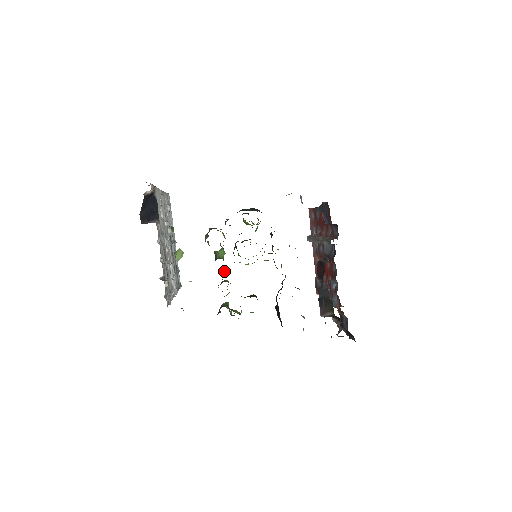
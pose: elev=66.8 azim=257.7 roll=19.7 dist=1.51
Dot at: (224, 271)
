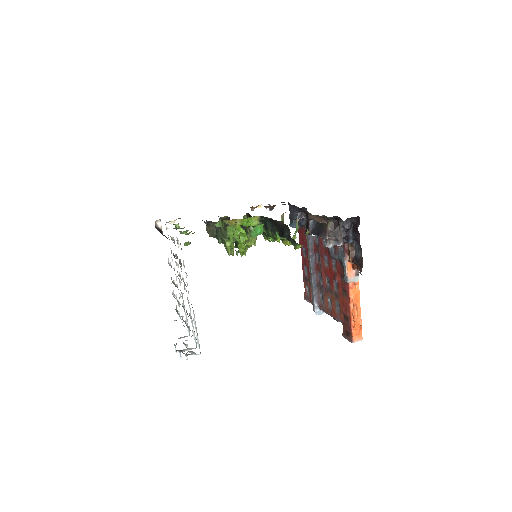
Dot at: occluded
